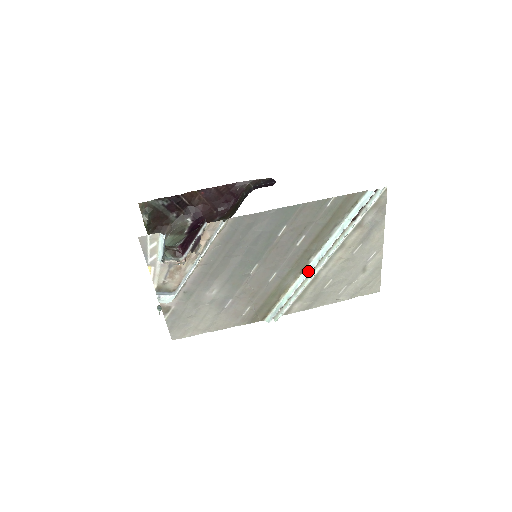
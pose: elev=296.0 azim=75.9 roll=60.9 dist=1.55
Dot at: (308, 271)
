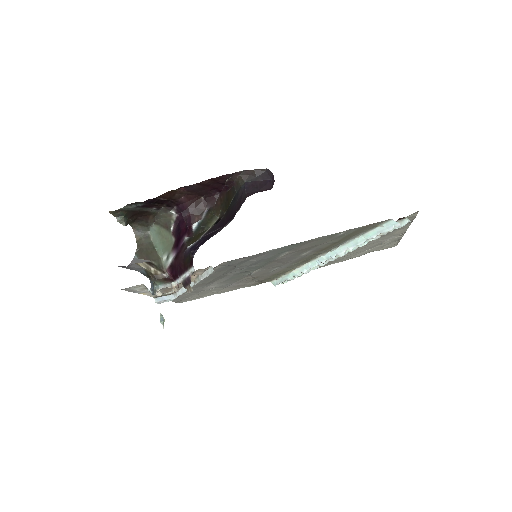
Dot at: (315, 264)
